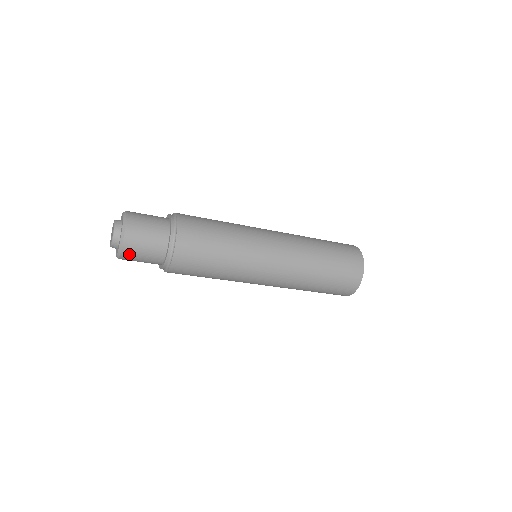
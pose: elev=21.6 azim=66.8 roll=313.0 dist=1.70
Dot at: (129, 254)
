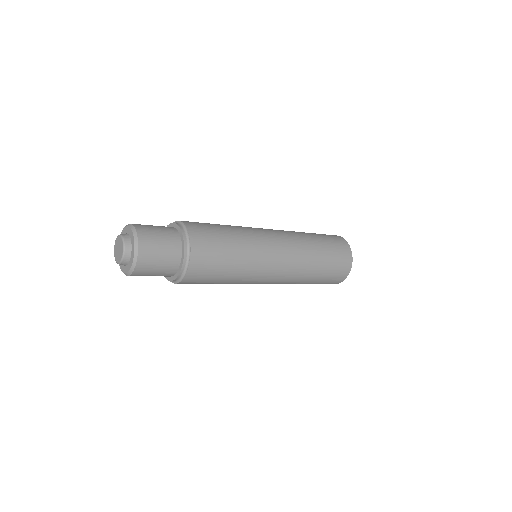
Dot at: occluded
